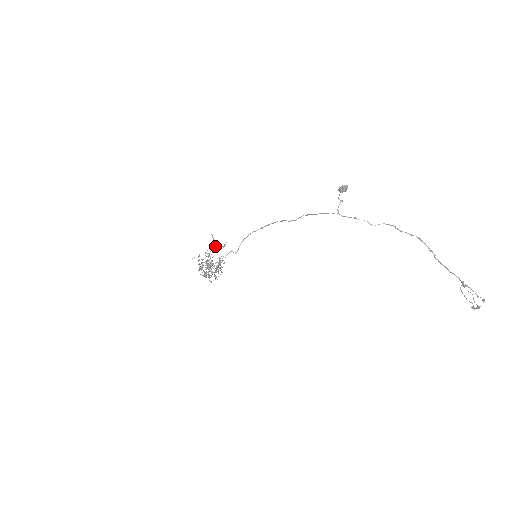
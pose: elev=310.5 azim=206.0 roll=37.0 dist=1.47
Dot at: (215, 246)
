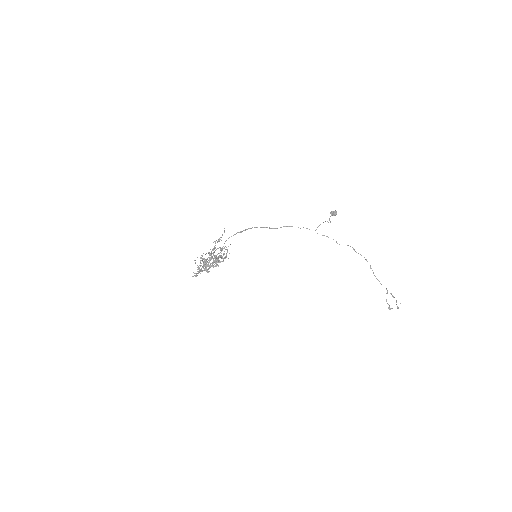
Dot at: (216, 240)
